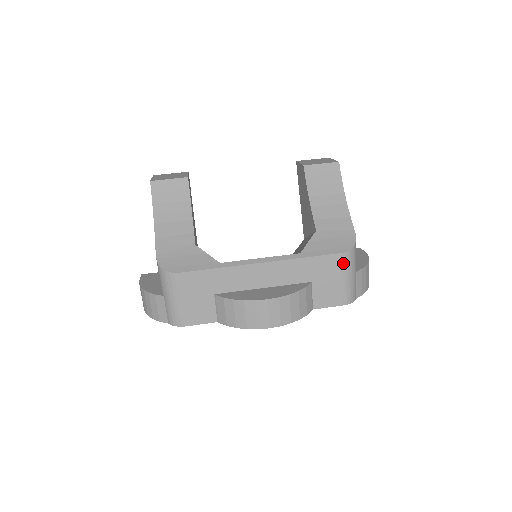
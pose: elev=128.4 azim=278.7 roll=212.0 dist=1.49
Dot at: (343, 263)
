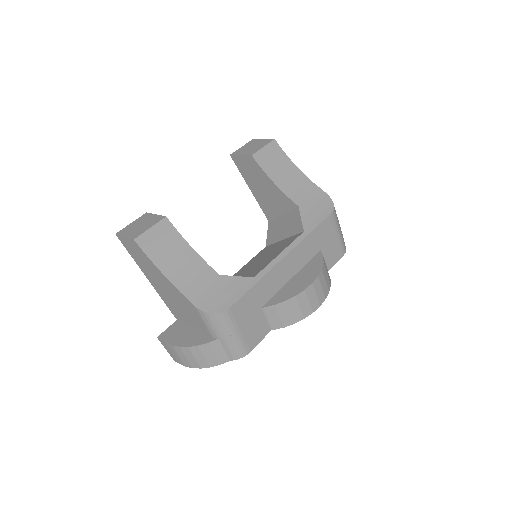
Dot at: (334, 221)
